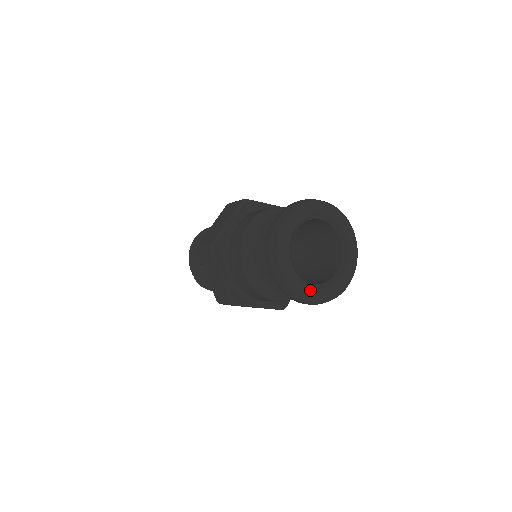
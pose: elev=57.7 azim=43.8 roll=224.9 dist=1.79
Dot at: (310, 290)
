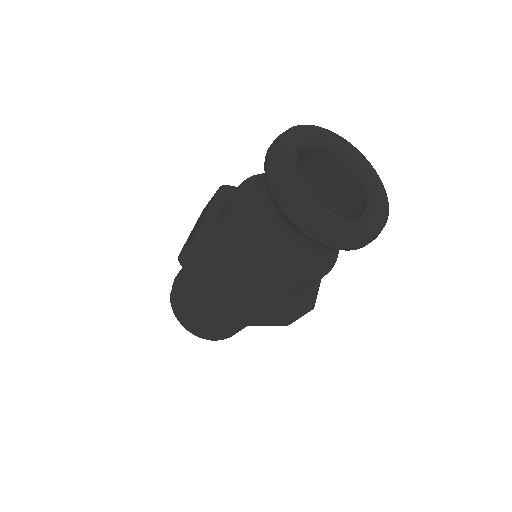
Dot at: (299, 182)
